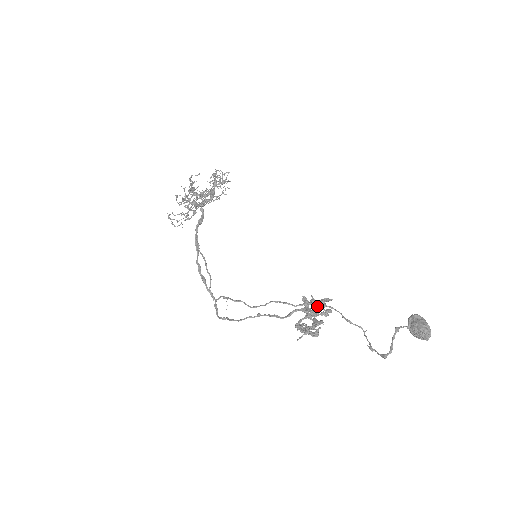
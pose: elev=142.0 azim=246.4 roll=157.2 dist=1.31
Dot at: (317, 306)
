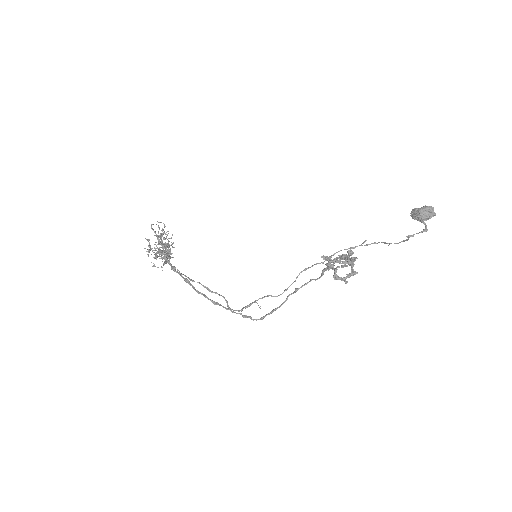
Dot at: occluded
